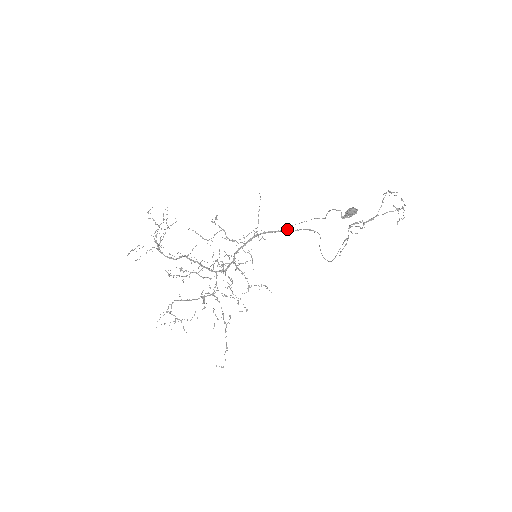
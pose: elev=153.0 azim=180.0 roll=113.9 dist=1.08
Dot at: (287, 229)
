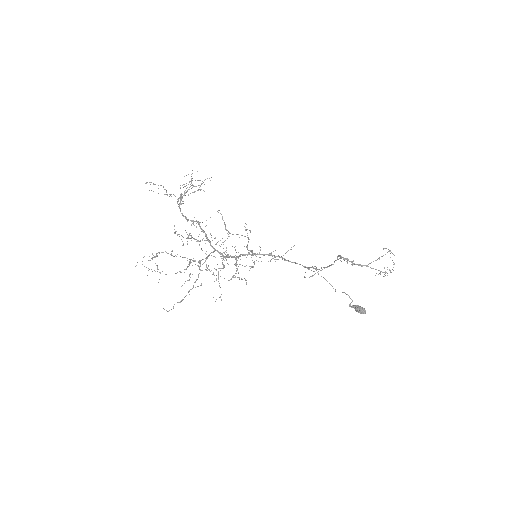
Dot at: occluded
